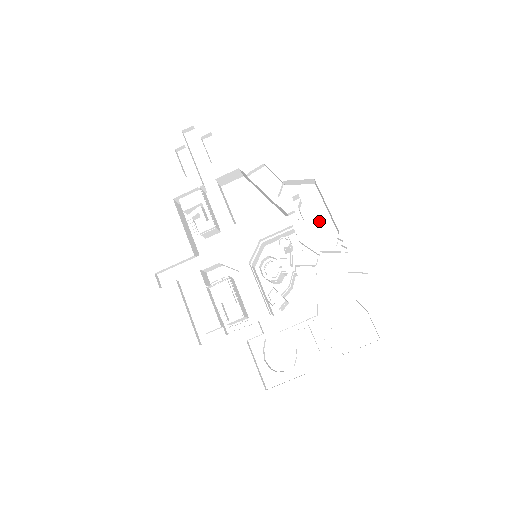
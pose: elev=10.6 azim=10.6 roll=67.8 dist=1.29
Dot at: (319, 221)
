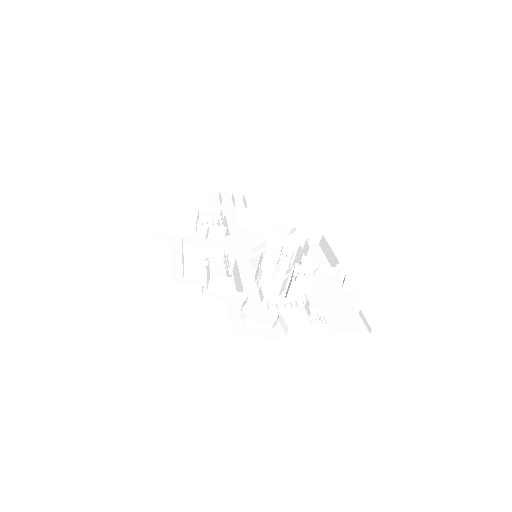
Dot at: (319, 261)
